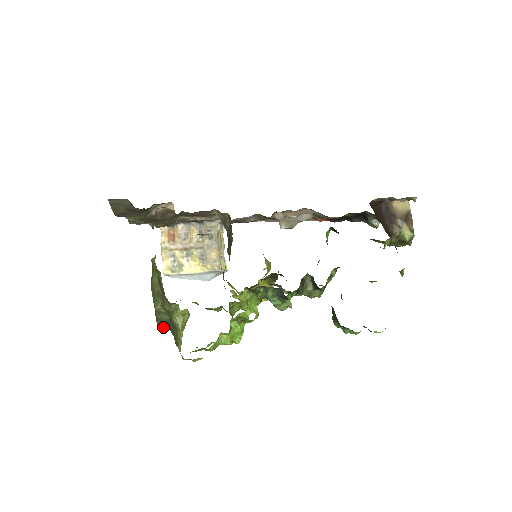
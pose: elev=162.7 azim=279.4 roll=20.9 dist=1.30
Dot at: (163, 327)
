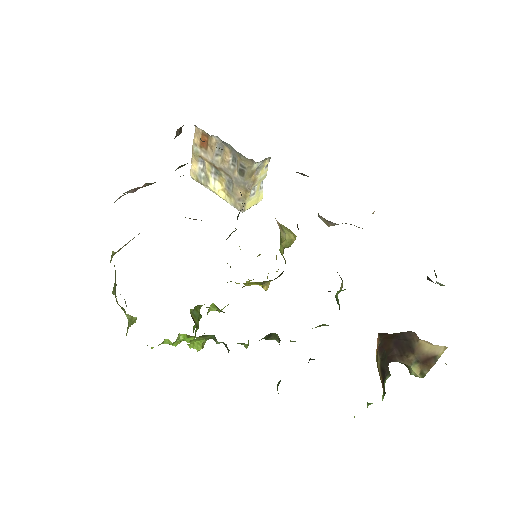
Dot at: occluded
